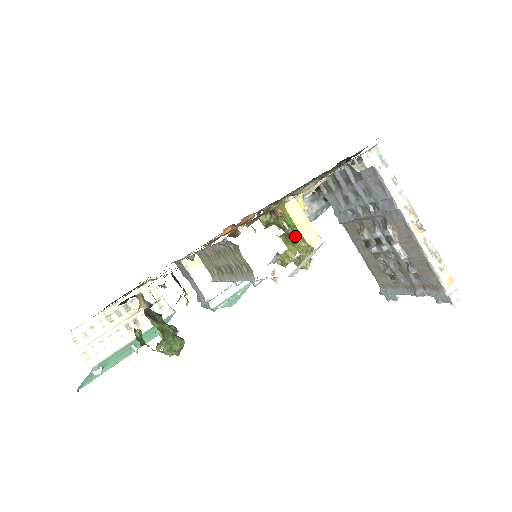
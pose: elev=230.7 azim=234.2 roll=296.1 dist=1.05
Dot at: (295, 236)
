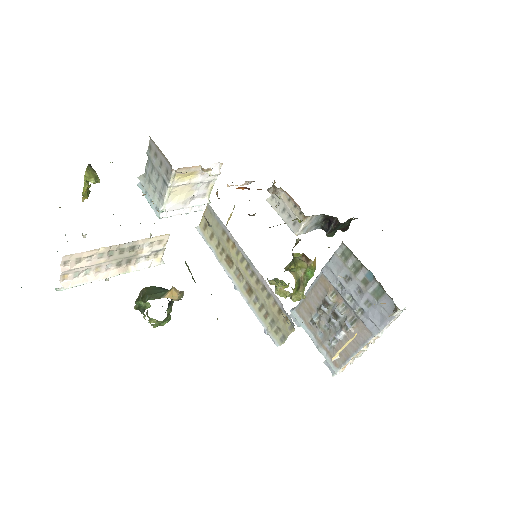
Dot at: (302, 284)
